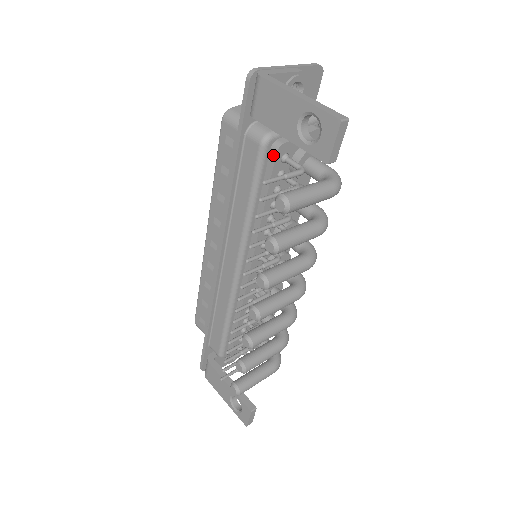
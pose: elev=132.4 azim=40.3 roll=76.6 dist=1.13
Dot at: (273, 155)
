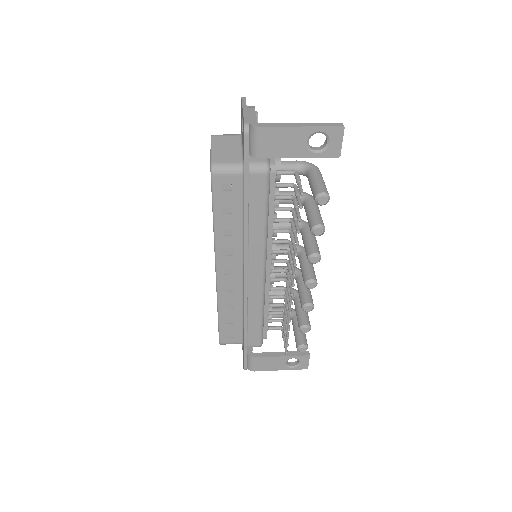
Dot at: (273, 175)
